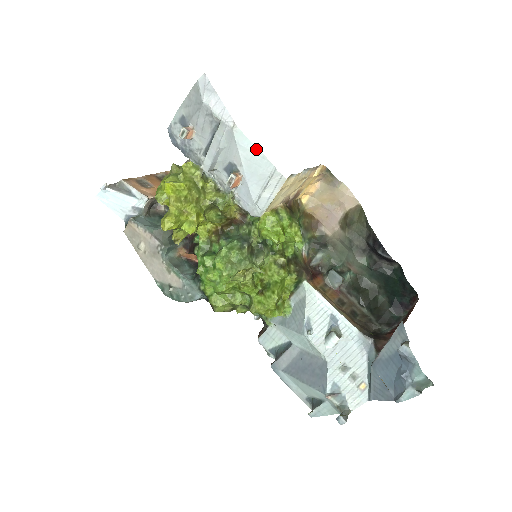
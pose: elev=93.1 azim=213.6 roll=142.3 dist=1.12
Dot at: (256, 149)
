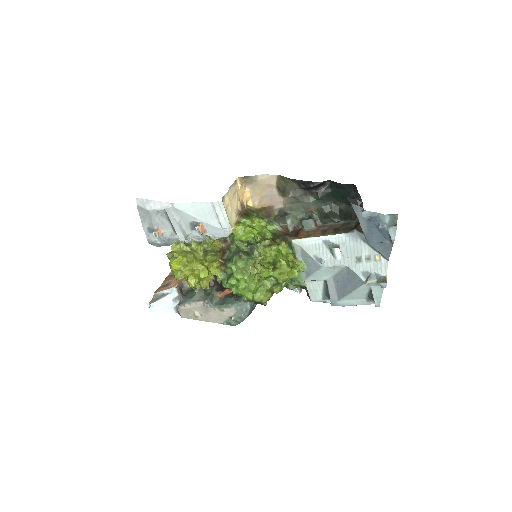
Dot at: (193, 204)
